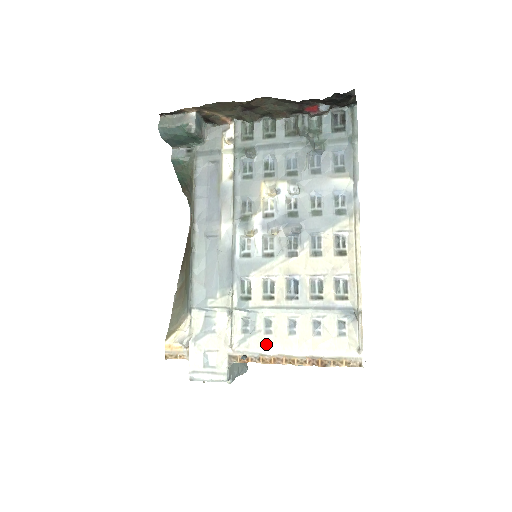
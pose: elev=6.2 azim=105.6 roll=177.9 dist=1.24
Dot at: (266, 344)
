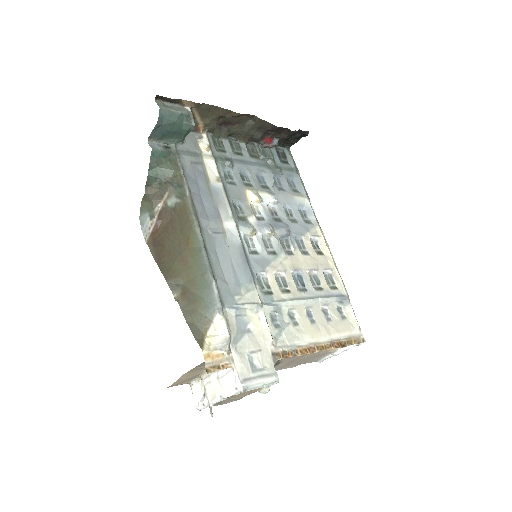
Dot at: (298, 335)
